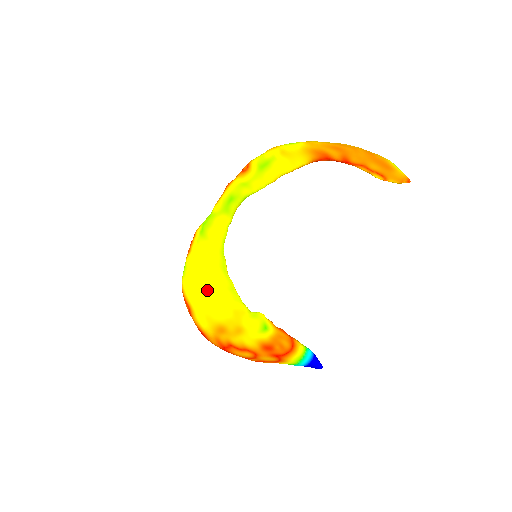
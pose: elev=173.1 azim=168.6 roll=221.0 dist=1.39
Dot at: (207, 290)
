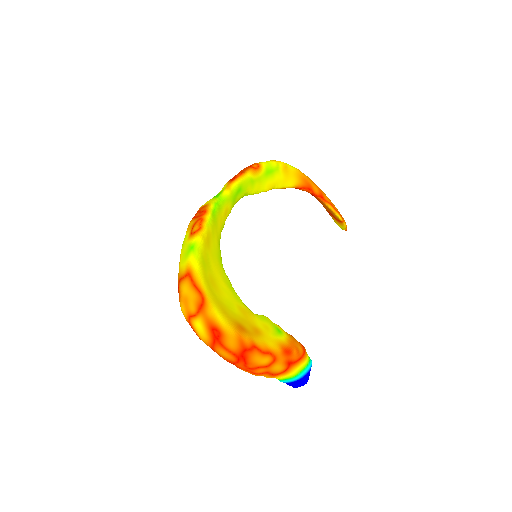
Dot at: (214, 281)
